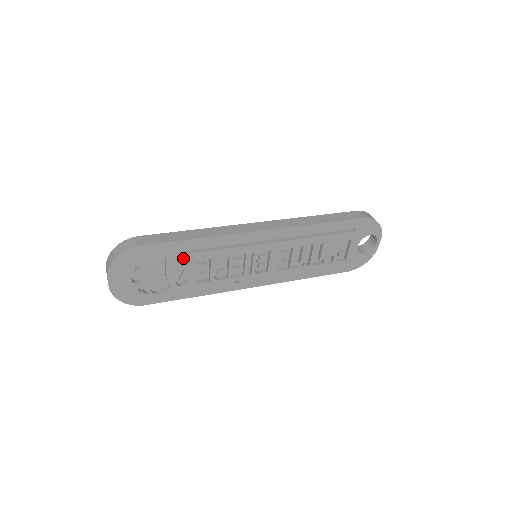
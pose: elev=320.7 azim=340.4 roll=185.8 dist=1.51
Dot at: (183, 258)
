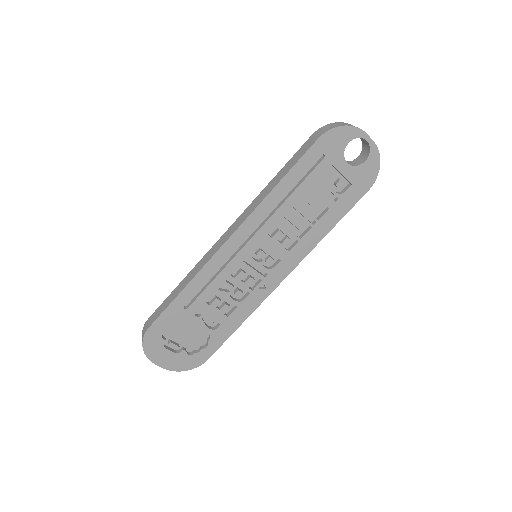
Dot at: (192, 310)
